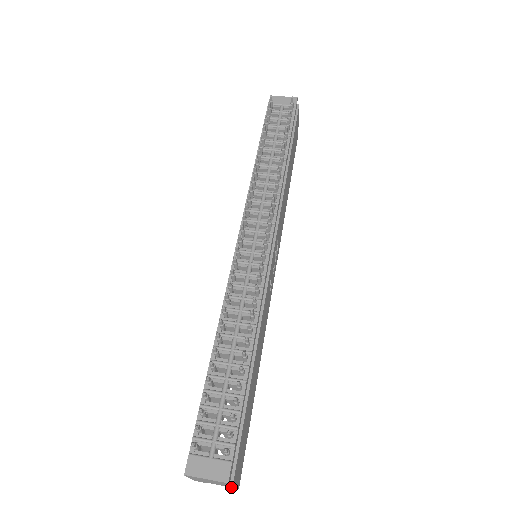
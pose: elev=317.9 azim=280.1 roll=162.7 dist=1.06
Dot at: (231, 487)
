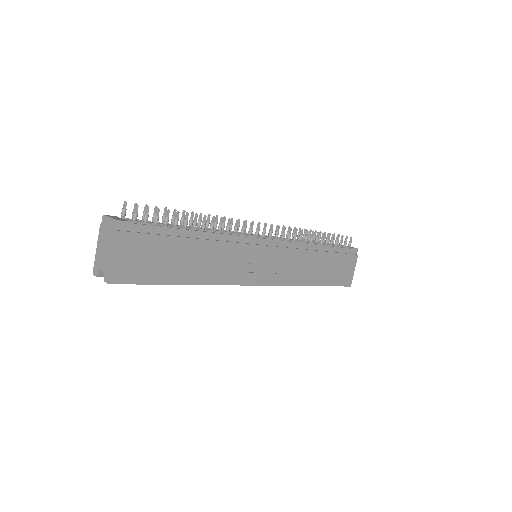
Dot at: (107, 276)
